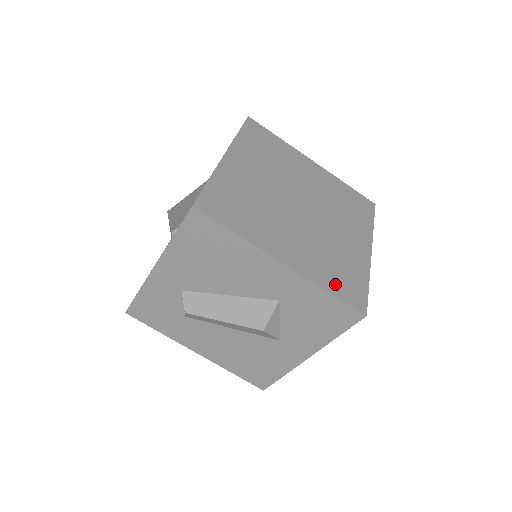
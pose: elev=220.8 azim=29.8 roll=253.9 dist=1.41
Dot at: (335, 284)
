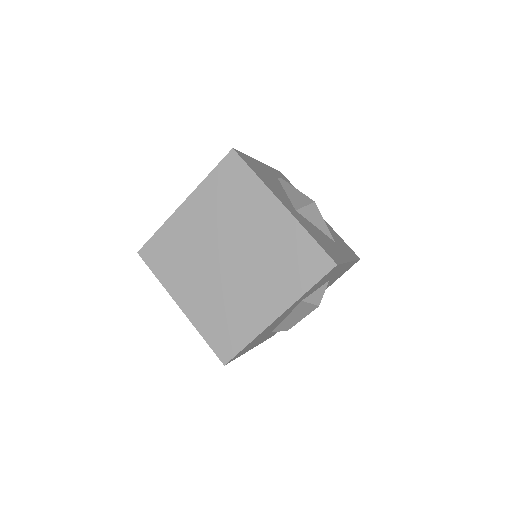
Dot at: (304, 278)
